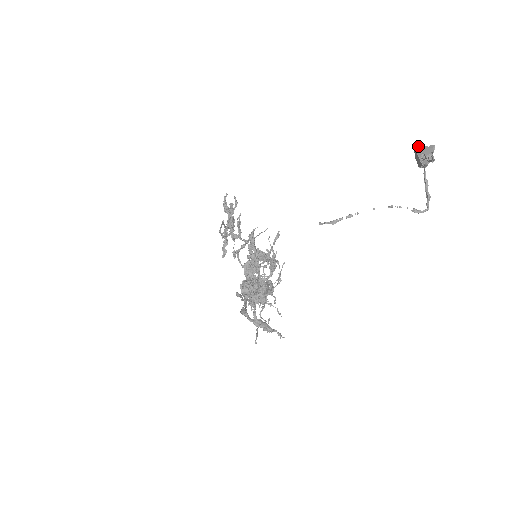
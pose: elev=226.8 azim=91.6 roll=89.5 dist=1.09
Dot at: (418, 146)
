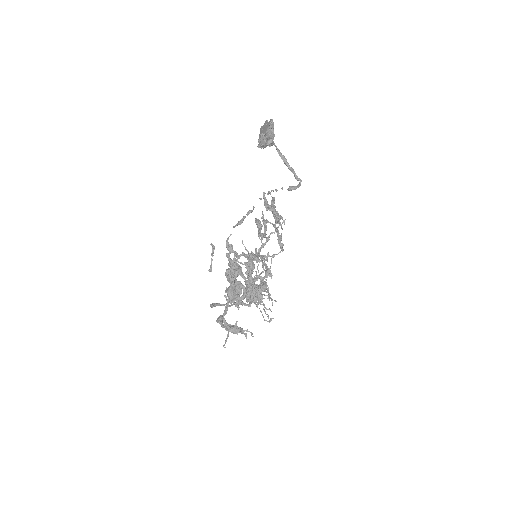
Dot at: (263, 125)
